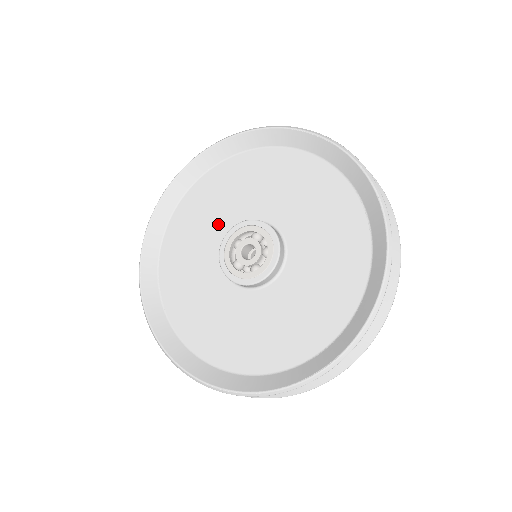
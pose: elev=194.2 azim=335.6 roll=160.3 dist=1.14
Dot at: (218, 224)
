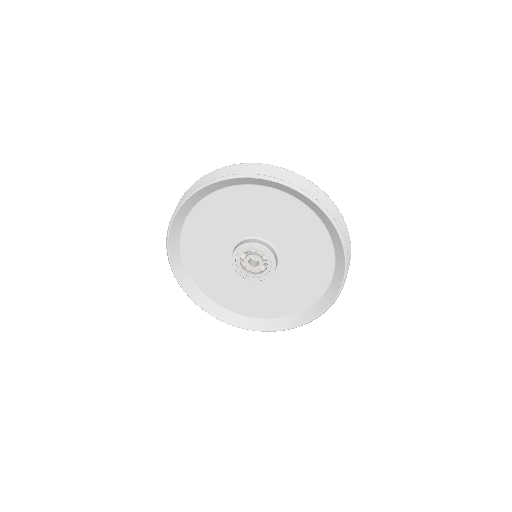
Dot at: (219, 245)
